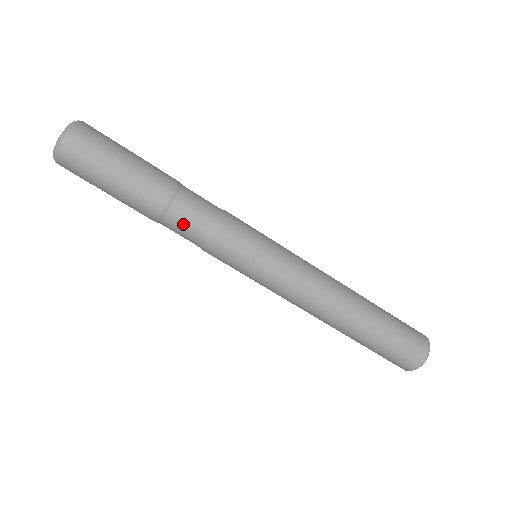
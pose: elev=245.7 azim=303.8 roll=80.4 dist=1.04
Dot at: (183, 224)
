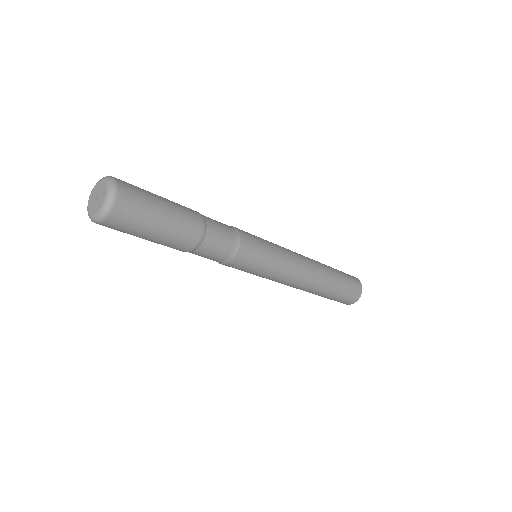
Dot at: (204, 256)
